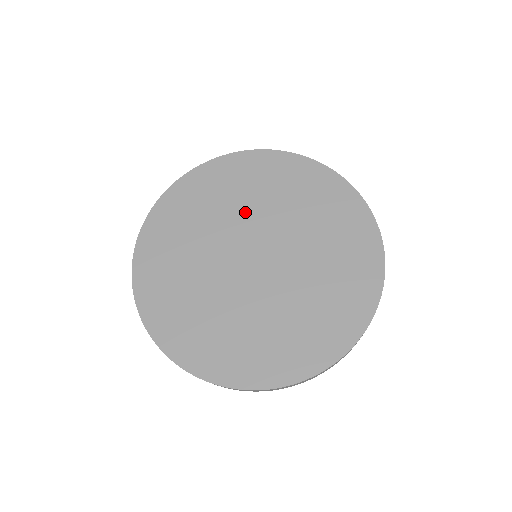
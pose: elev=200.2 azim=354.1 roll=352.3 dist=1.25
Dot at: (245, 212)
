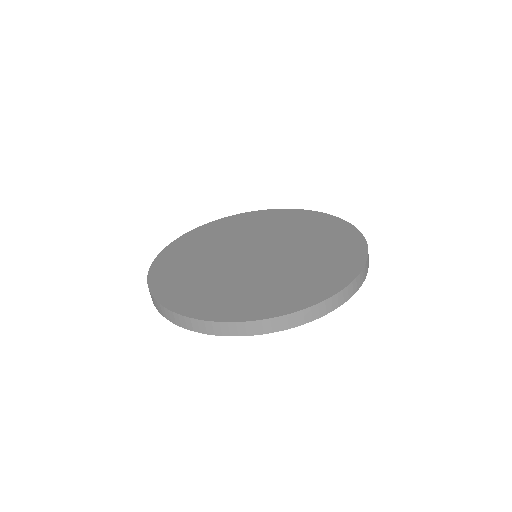
Dot at: (238, 238)
